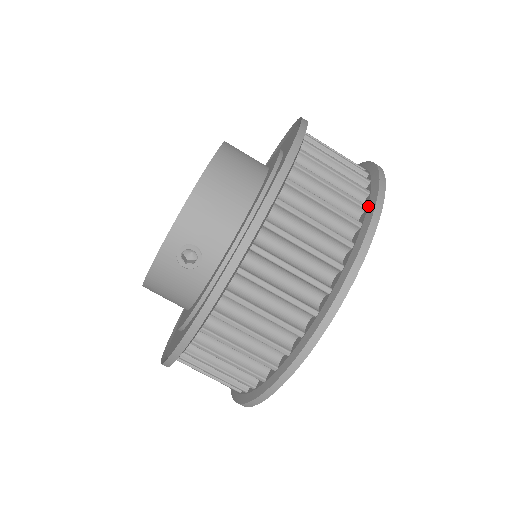
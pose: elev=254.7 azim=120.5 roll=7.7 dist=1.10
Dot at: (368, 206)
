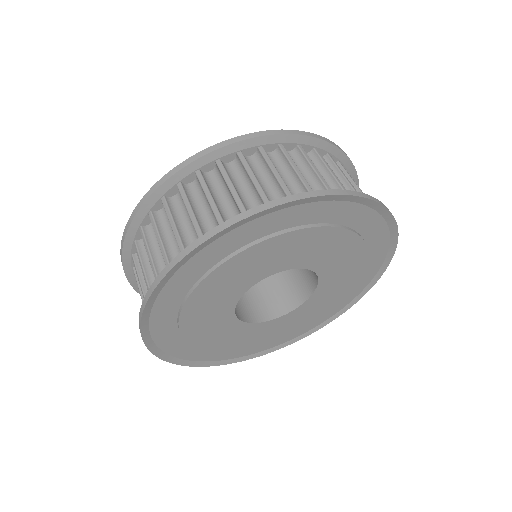
Dot at: occluded
